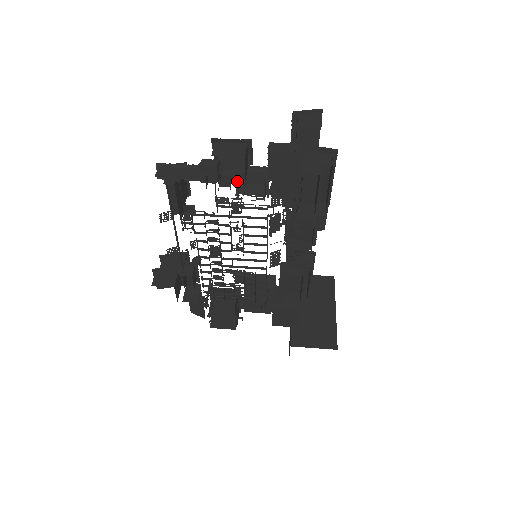
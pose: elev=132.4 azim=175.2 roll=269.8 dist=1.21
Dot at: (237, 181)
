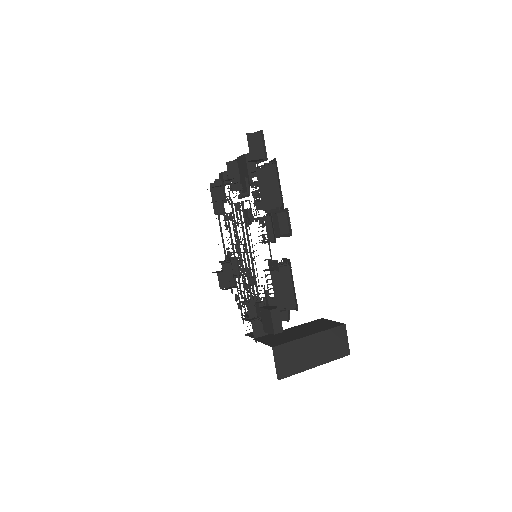
Dot at: (232, 184)
